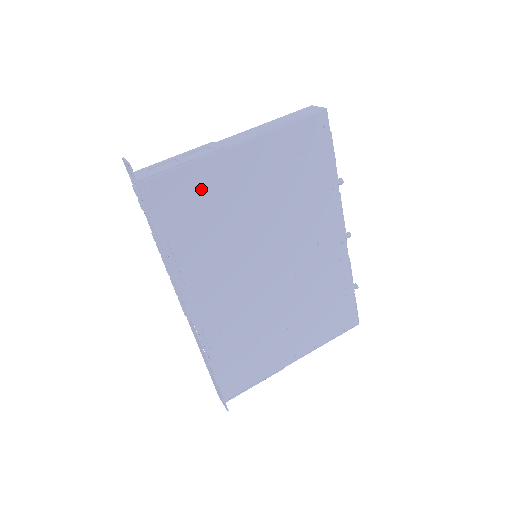
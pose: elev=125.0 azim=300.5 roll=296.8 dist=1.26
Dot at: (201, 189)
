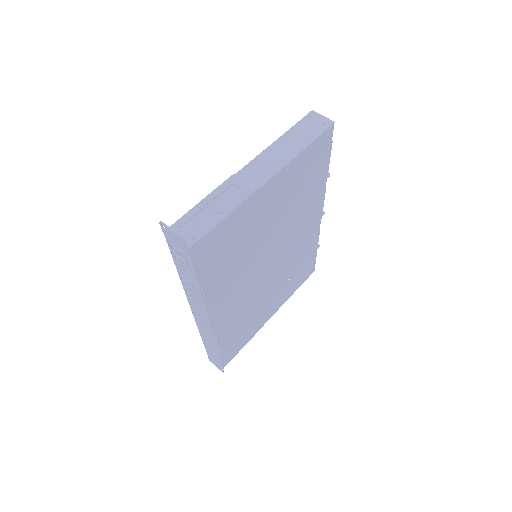
Dot at: (234, 231)
